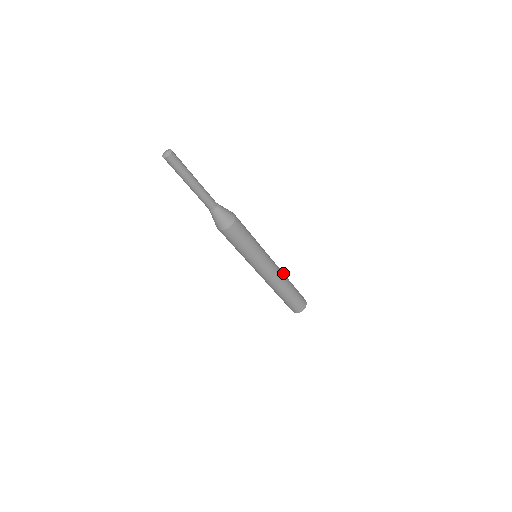
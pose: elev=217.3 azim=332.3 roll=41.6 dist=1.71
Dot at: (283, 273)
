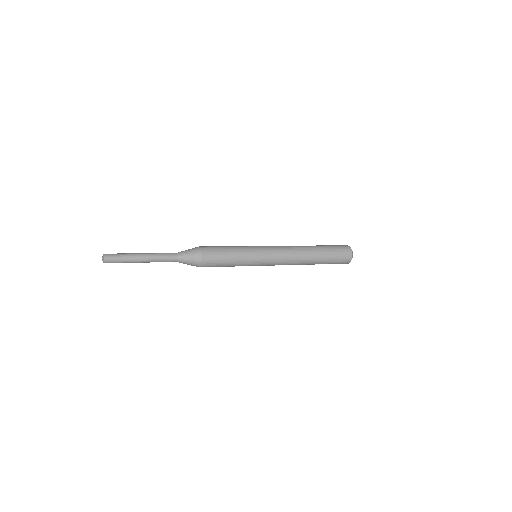
Dot at: (300, 251)
